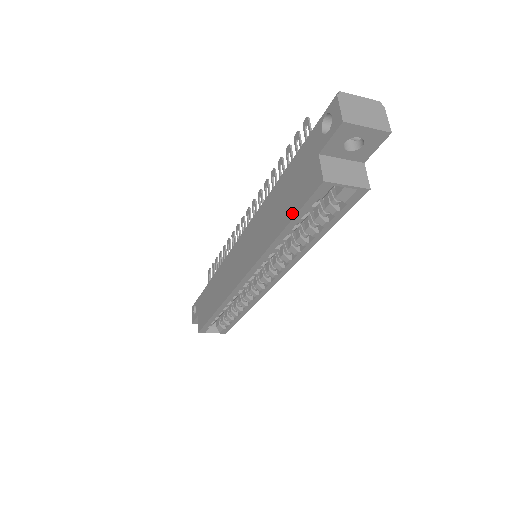
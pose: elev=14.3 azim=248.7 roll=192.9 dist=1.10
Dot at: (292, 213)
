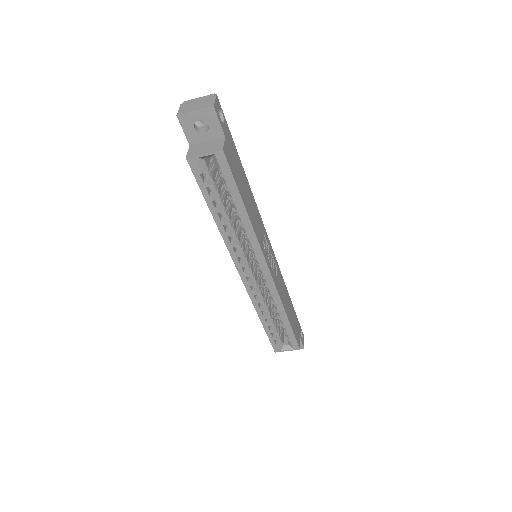
Dot at: (204, 195)
